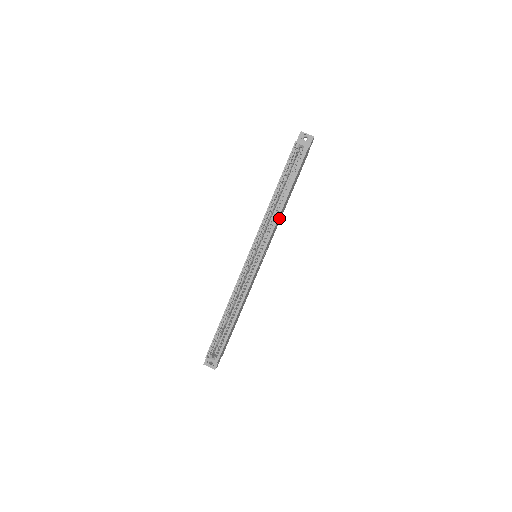
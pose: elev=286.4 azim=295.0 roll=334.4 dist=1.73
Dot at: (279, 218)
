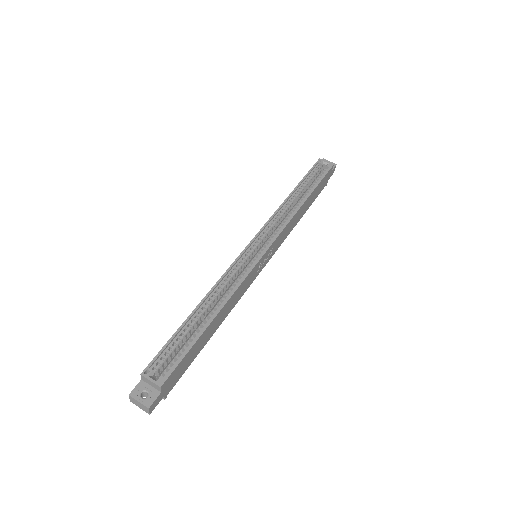
Dot at: (293, 221)
